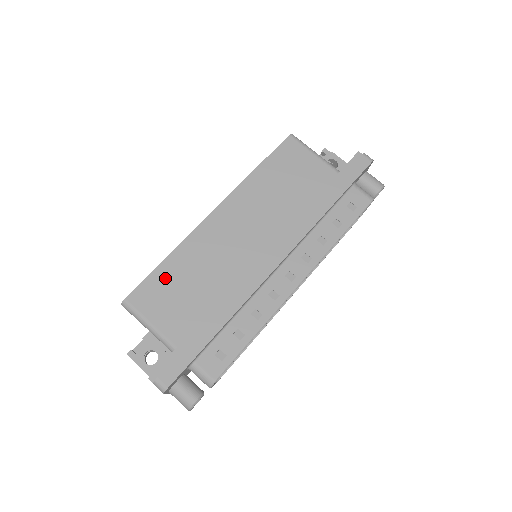
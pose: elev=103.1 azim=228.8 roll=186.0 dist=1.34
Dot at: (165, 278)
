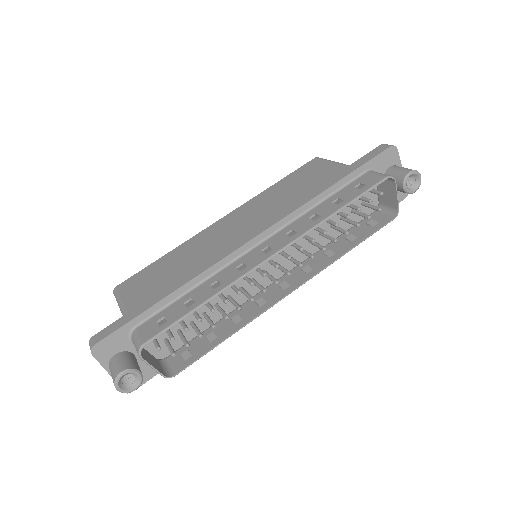
Dot at: (155, 268)
